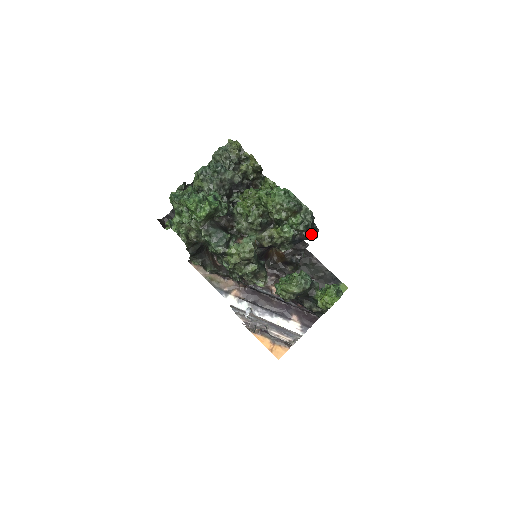
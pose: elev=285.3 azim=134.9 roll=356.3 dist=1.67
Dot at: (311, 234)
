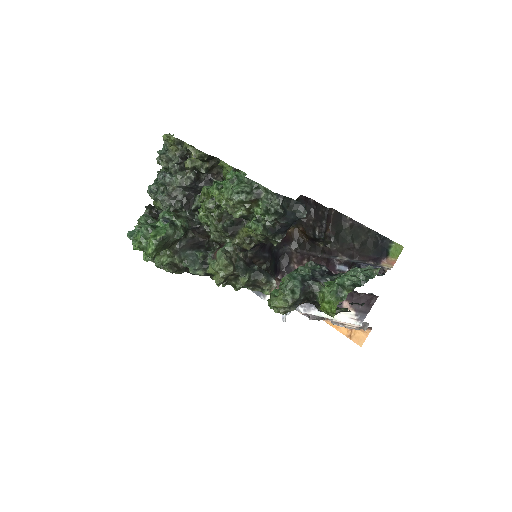
Dot at: (294, 215)
